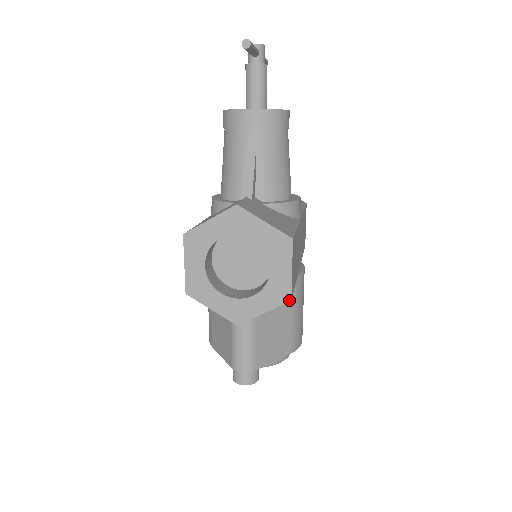
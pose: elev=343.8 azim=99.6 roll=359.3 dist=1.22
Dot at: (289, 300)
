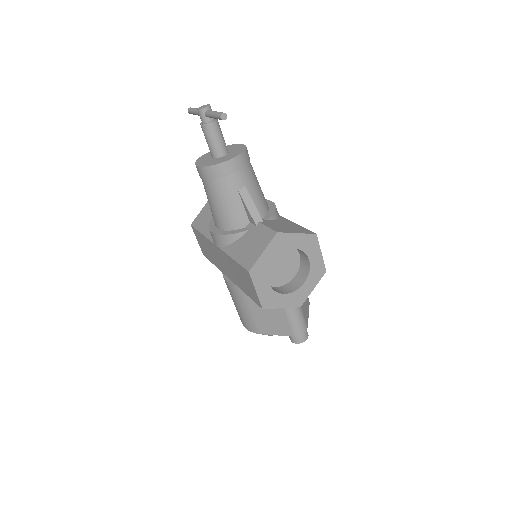
Dot at: (325, 272)
